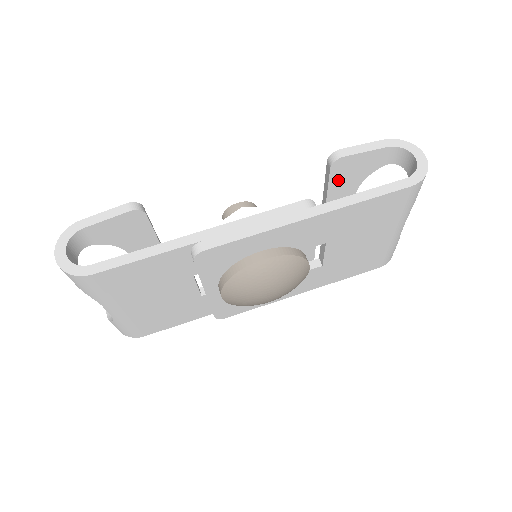
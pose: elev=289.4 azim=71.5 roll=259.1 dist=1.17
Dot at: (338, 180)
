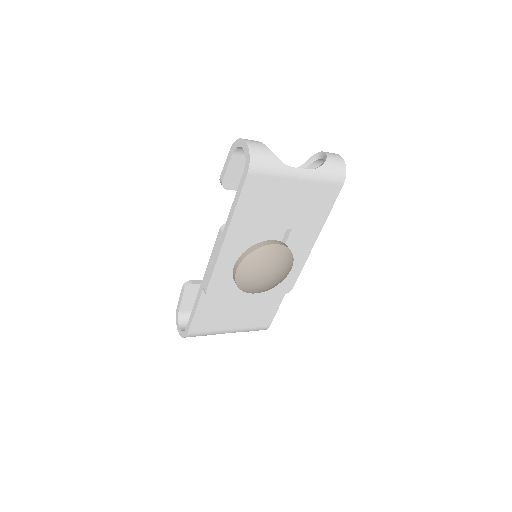
Dot at: occluded
